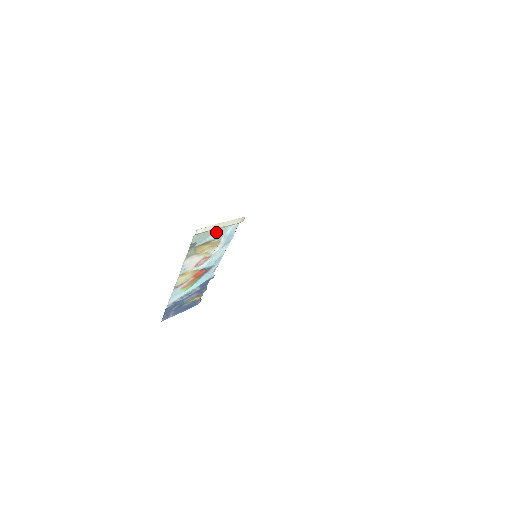
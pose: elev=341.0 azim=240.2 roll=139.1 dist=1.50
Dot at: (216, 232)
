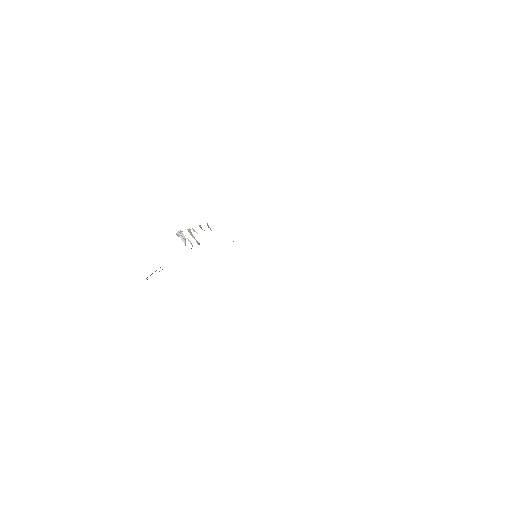
Dot at: occluded
